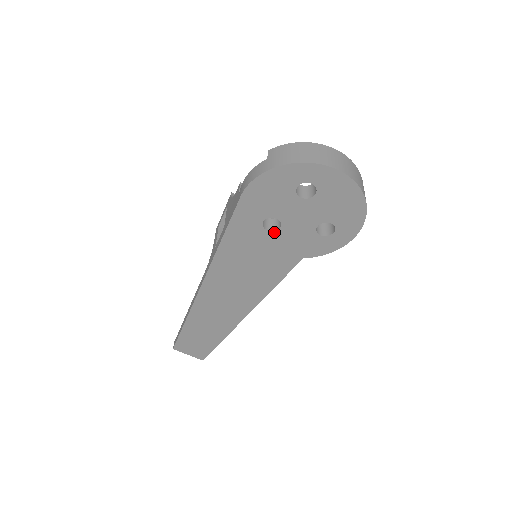
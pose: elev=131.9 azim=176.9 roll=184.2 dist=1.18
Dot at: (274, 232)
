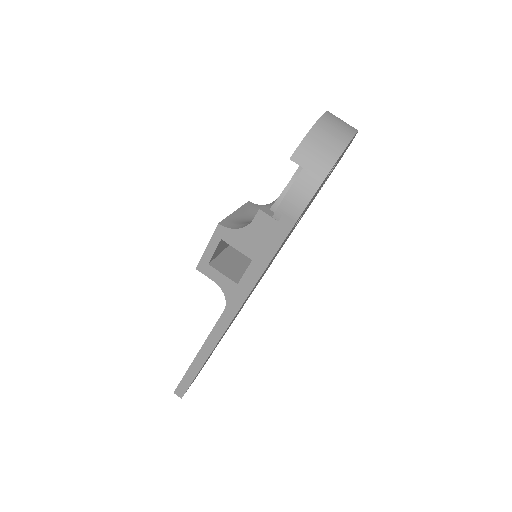
Dot at: occluded
